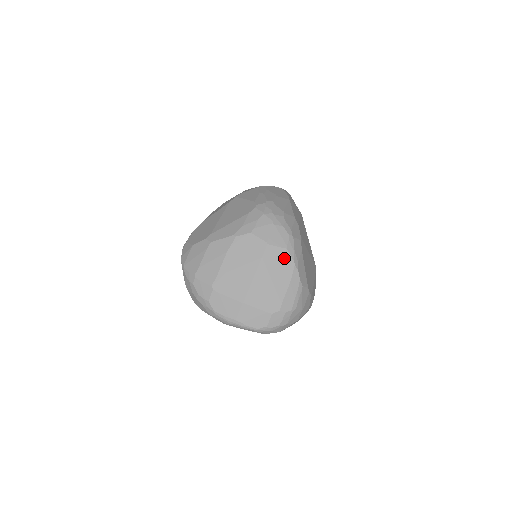
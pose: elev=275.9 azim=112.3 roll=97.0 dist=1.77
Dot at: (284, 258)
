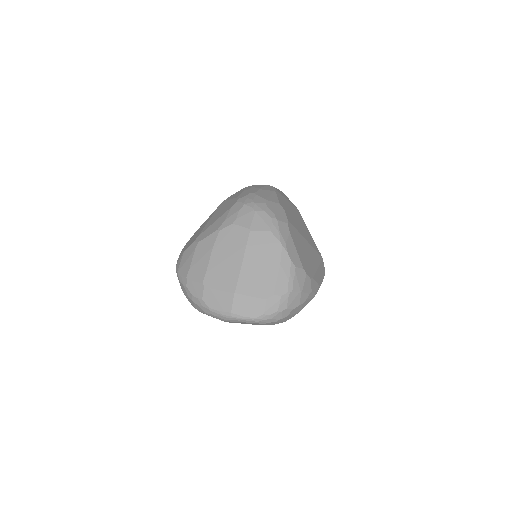
Dot at: (270, 241)
